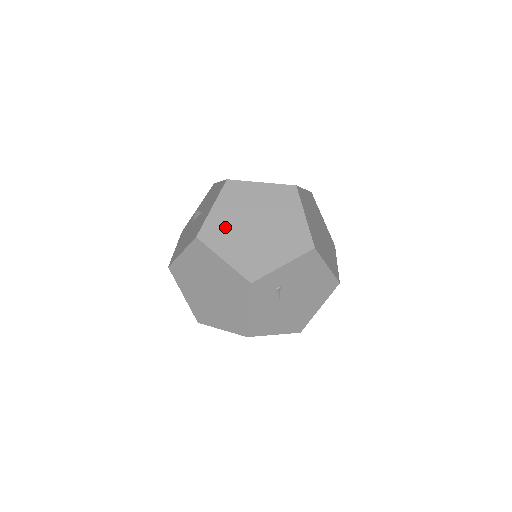
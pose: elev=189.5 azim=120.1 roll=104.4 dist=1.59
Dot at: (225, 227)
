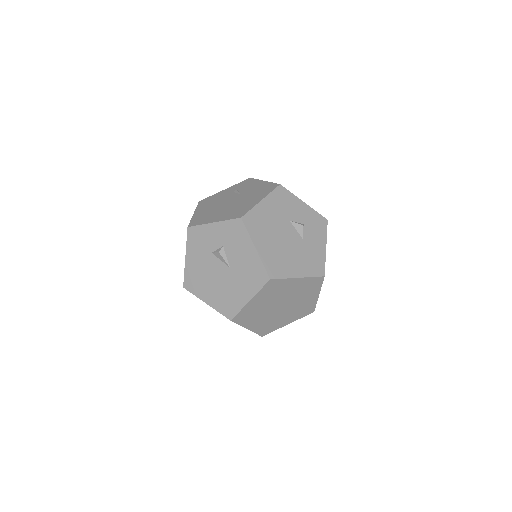
Dot at: (256, 311)
